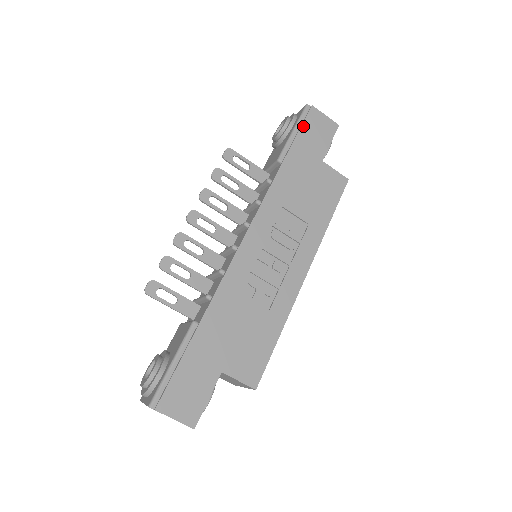
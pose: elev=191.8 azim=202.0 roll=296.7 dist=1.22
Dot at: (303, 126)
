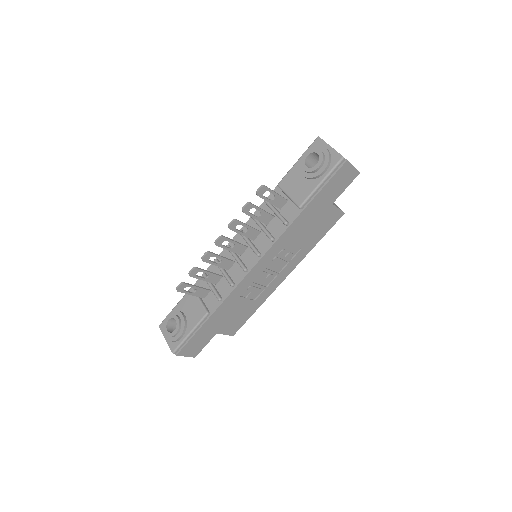
Dot at: (331, 180)
